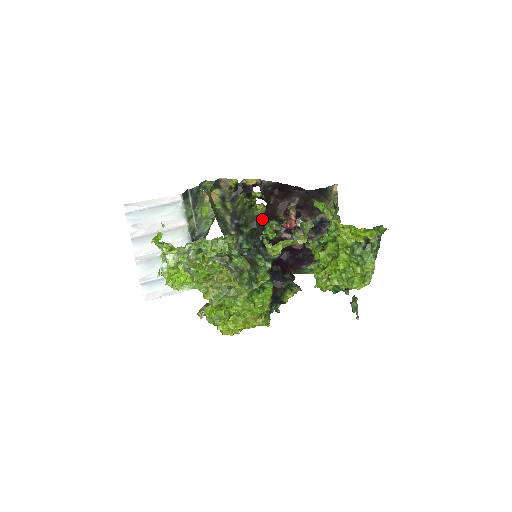
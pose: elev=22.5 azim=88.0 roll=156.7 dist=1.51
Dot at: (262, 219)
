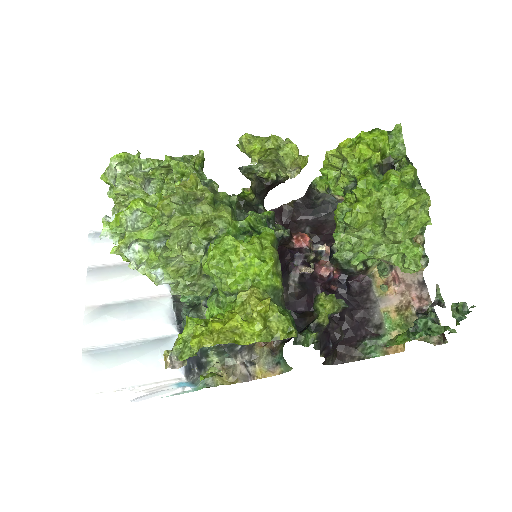
Dot at: (253, 204)
